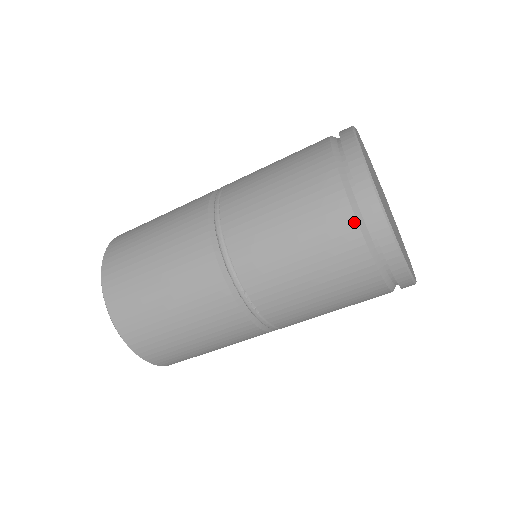
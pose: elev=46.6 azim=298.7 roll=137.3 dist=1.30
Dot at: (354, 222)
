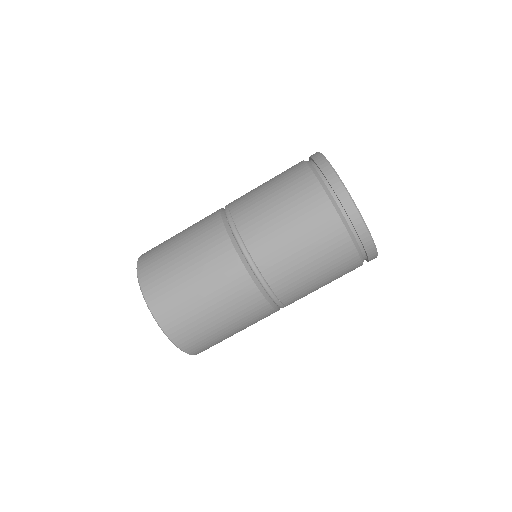
Dot at: (303, 162)
